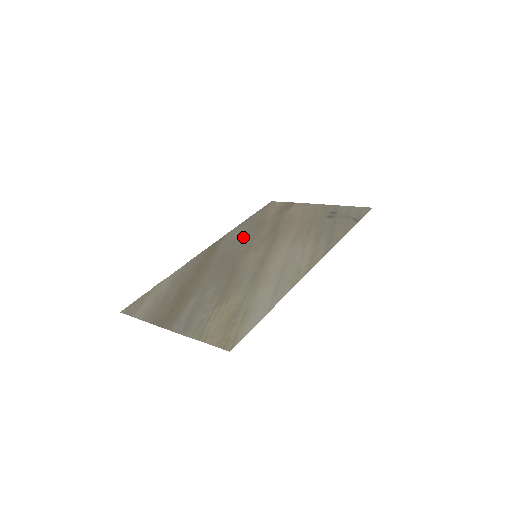
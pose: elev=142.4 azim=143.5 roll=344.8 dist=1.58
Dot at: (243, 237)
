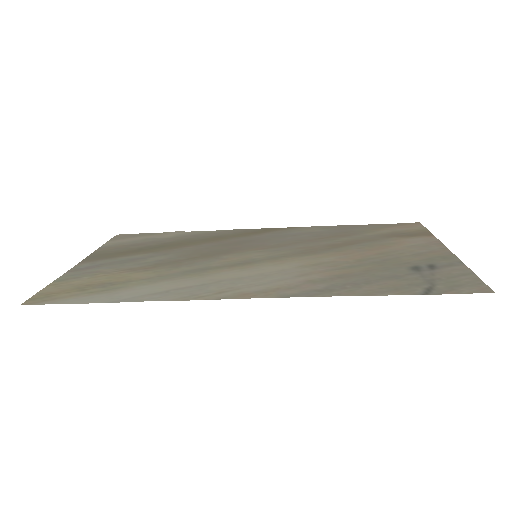
Dot at: (301, 236)
